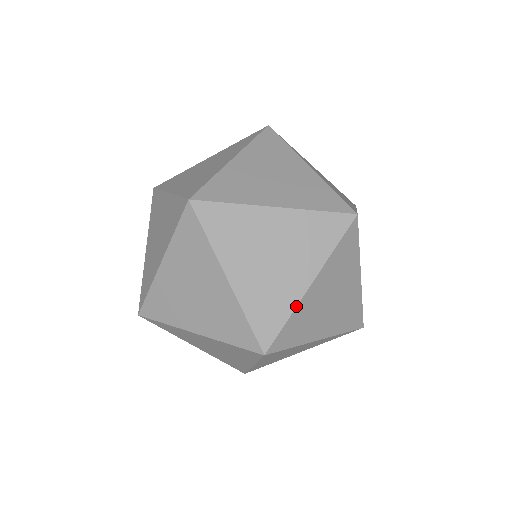
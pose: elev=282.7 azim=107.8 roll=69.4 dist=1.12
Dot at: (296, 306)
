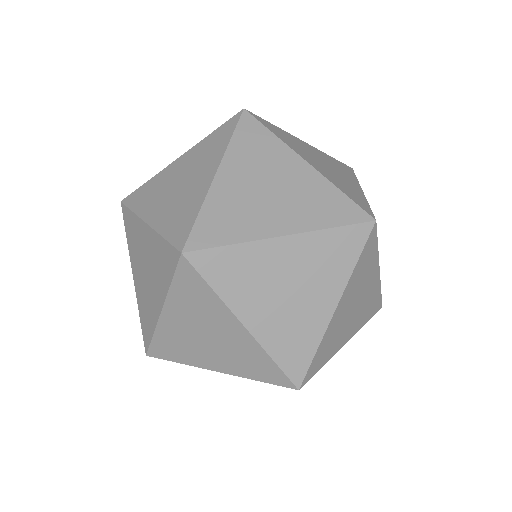
Dot at: (251, 240)
